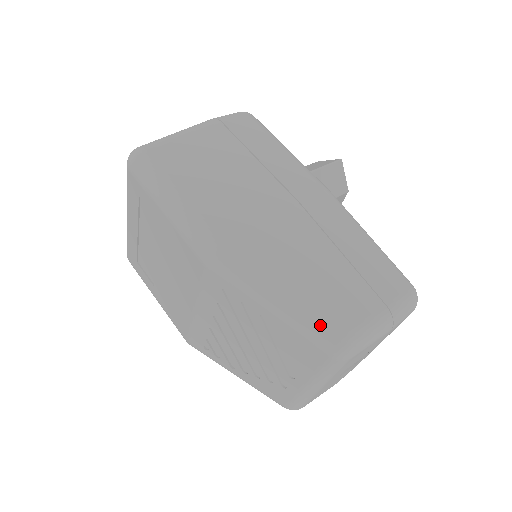
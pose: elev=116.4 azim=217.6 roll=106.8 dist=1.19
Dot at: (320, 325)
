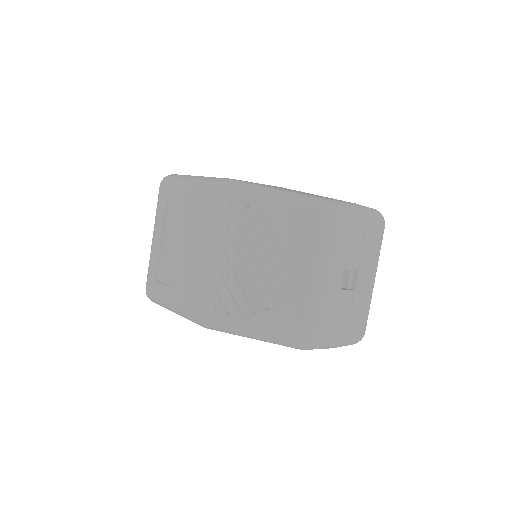
Dot at: (306, 197)
